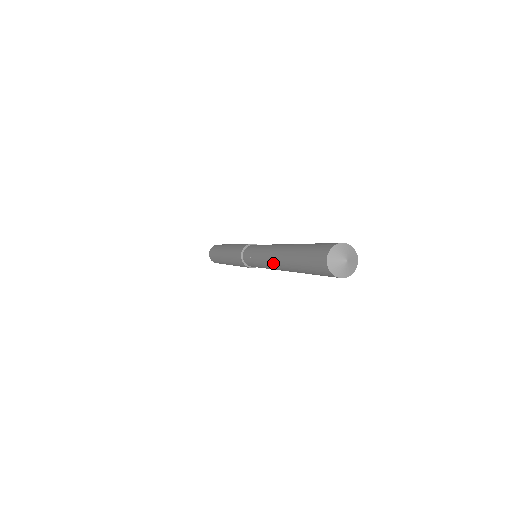
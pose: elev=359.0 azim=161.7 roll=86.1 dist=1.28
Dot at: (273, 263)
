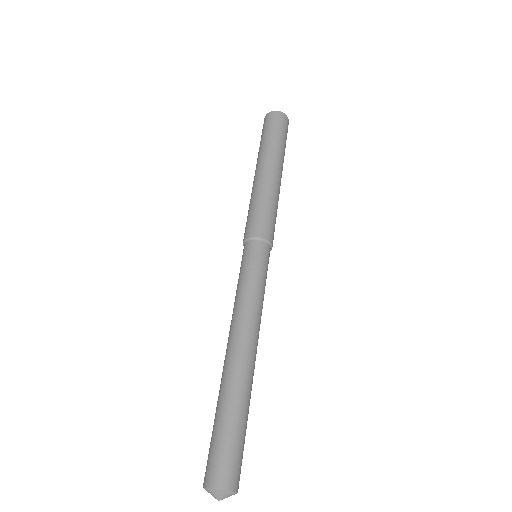
Dot at: (228, 342)
